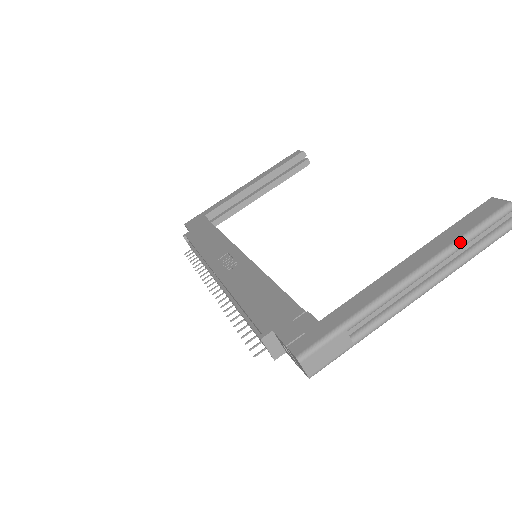
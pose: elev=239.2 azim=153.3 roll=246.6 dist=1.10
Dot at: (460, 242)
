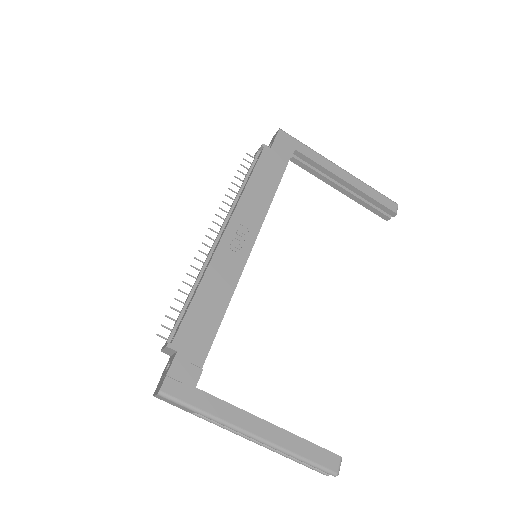
Dot at: (293, 456)
